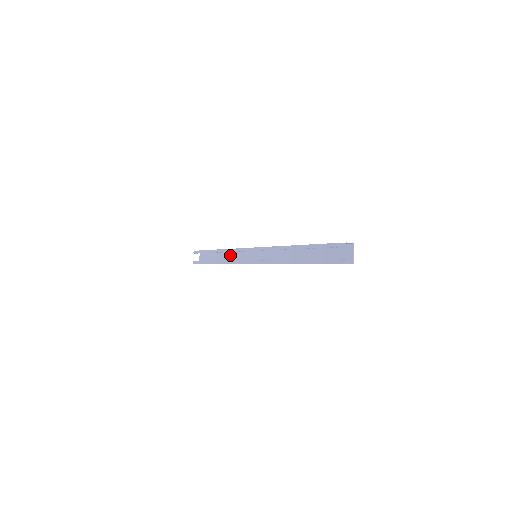
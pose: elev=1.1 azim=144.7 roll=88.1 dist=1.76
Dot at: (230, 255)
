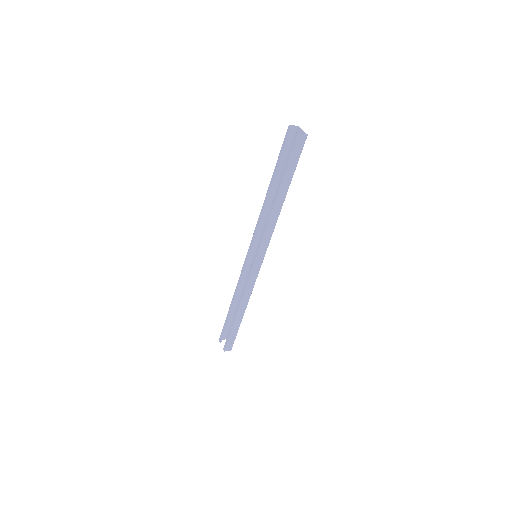
Dot at: occluded
